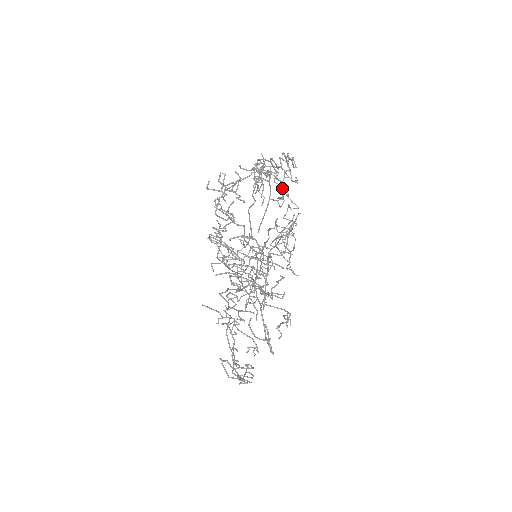
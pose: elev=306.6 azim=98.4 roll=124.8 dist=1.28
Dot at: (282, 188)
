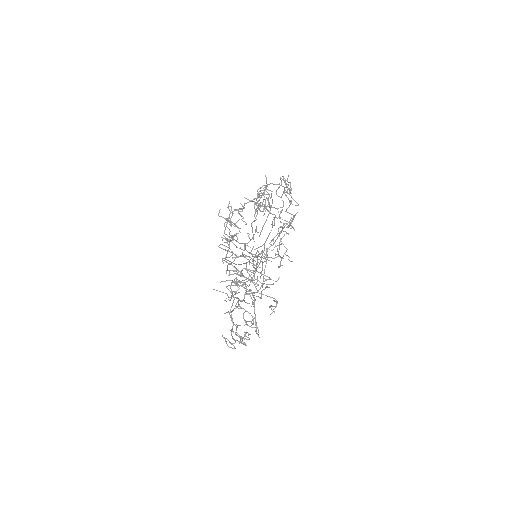
Dot at: (274, 220)
